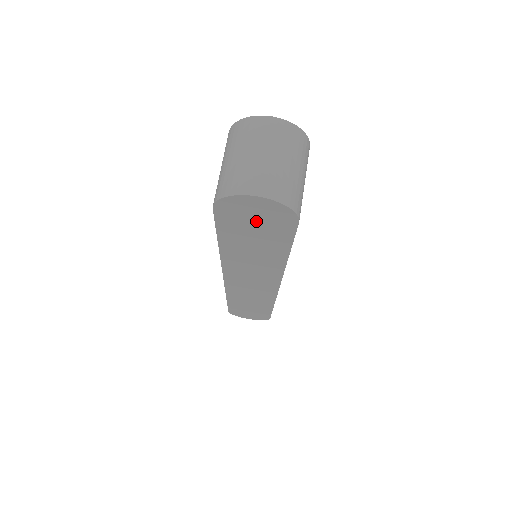
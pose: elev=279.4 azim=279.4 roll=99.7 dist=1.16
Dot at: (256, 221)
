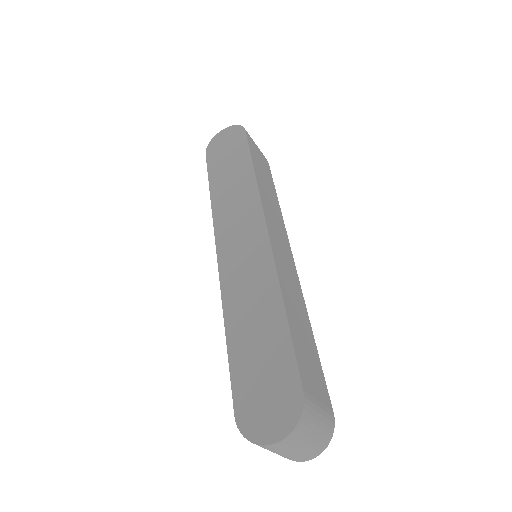
Dot at: occluded
